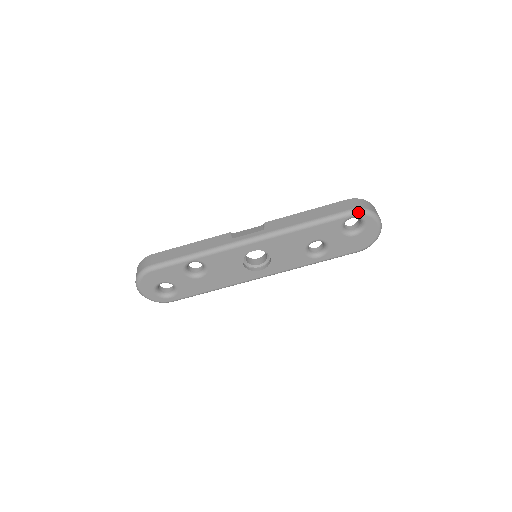
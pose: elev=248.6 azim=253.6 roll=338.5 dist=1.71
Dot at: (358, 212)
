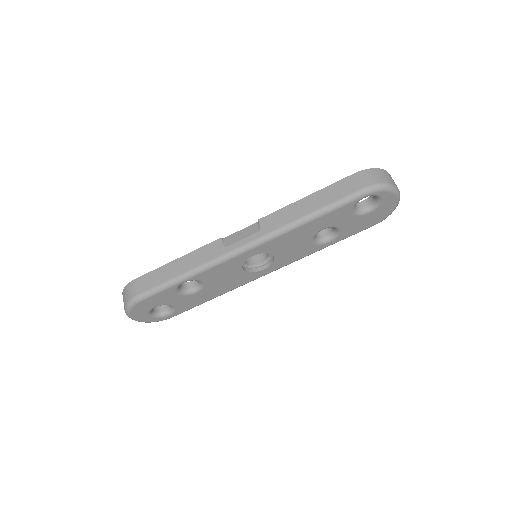
Dot at: (372, 190)
